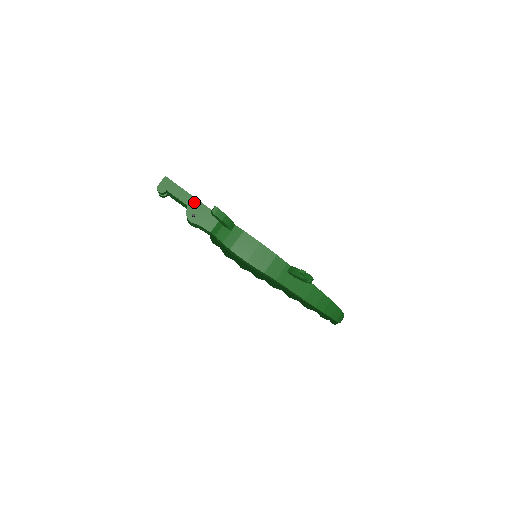
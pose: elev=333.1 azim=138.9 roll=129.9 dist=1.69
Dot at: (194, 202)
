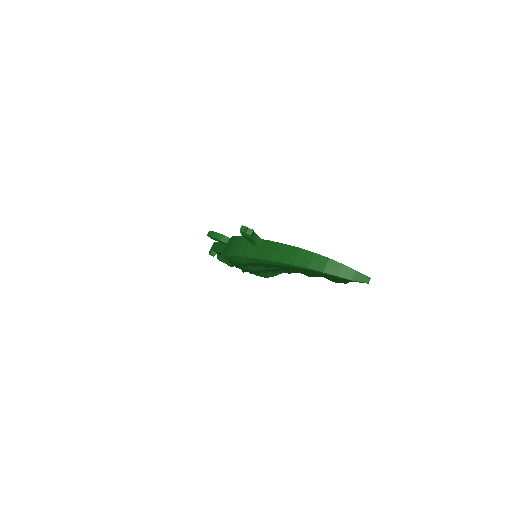
Dot at: (222, 246)
